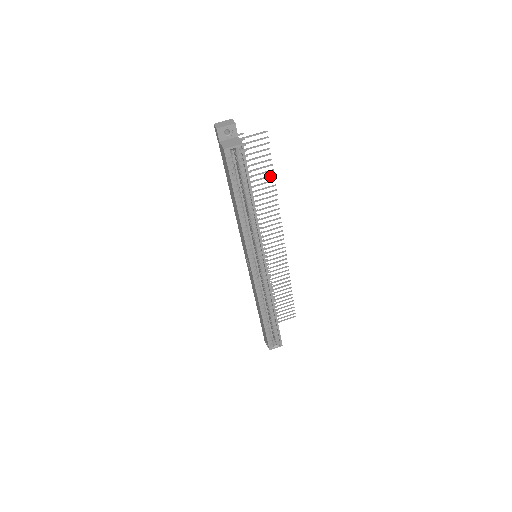
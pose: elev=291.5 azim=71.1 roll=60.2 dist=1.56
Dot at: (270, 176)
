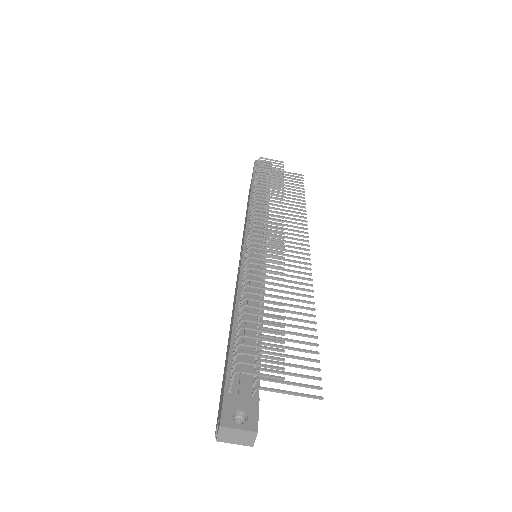
Dot at: occluded
